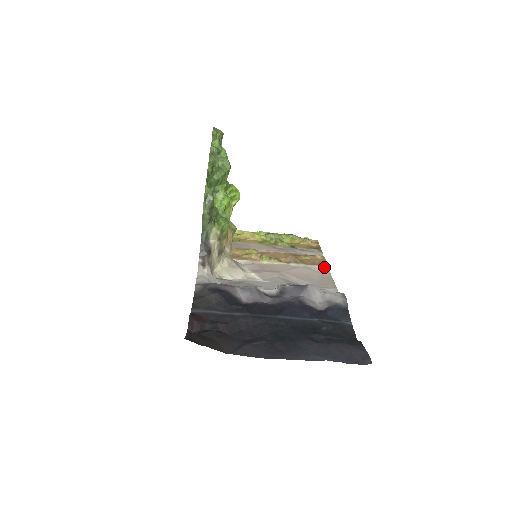
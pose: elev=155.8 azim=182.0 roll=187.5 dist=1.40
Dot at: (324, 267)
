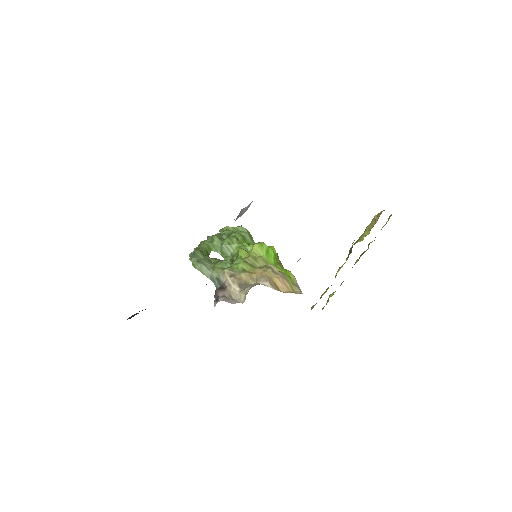
Dot at: occluded
